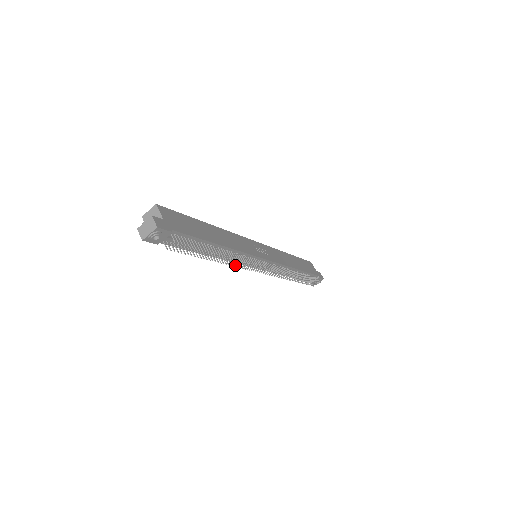
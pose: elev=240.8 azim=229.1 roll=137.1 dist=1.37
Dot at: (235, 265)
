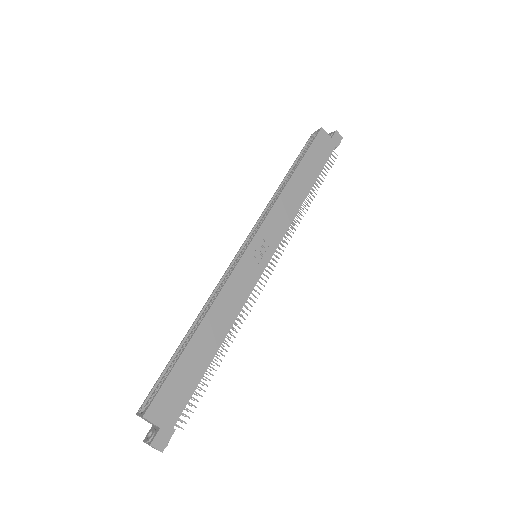
Dot at: (241, 315)
